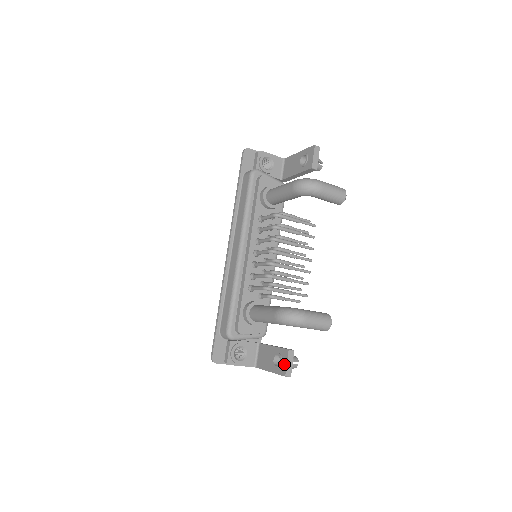
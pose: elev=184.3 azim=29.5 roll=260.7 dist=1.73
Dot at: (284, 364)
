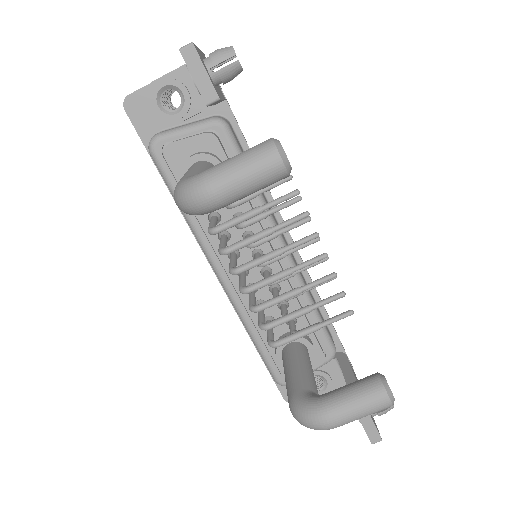
Dot at: (363, 427)
